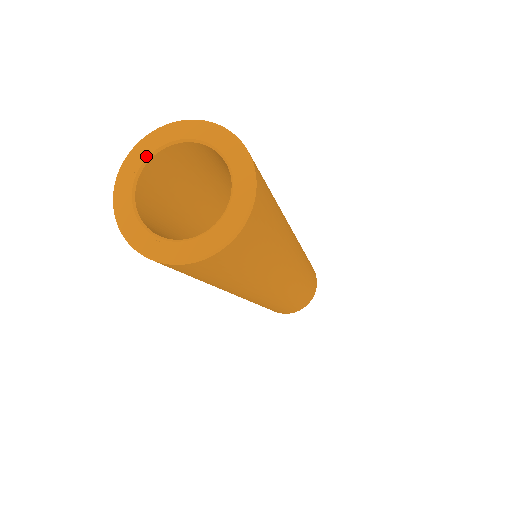
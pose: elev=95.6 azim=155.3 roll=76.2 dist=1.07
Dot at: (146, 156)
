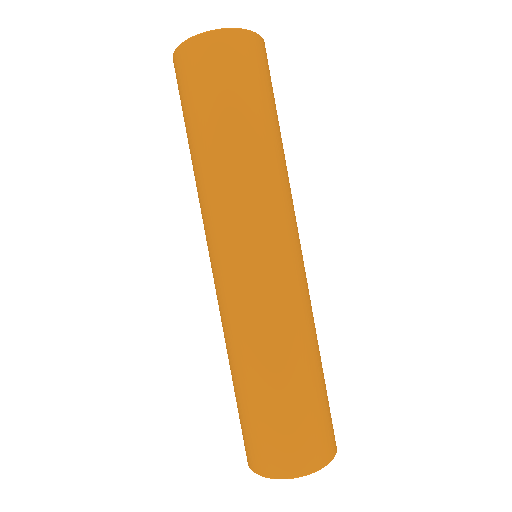
Dot at: occluded
